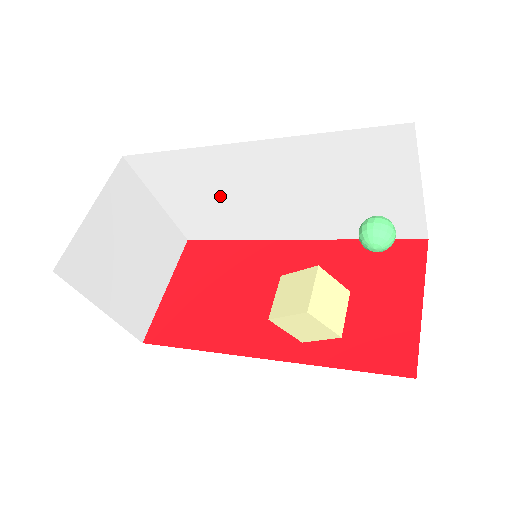
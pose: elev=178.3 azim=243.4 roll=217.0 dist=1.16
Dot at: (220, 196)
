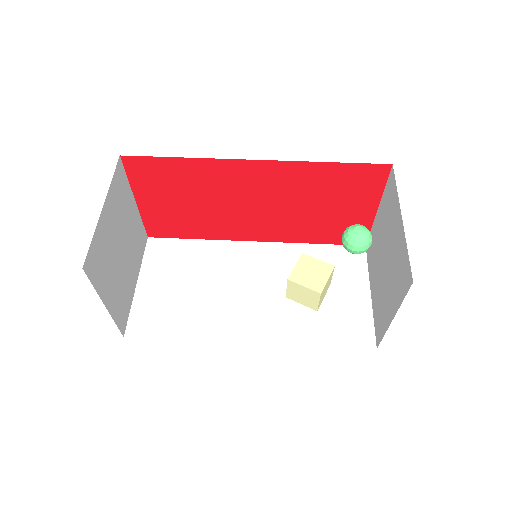
Dot at: occluded
